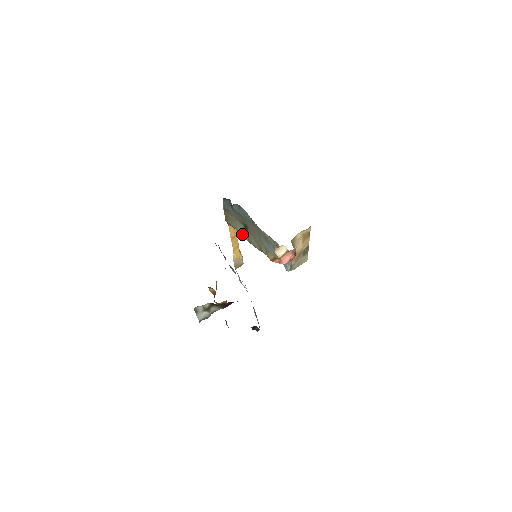
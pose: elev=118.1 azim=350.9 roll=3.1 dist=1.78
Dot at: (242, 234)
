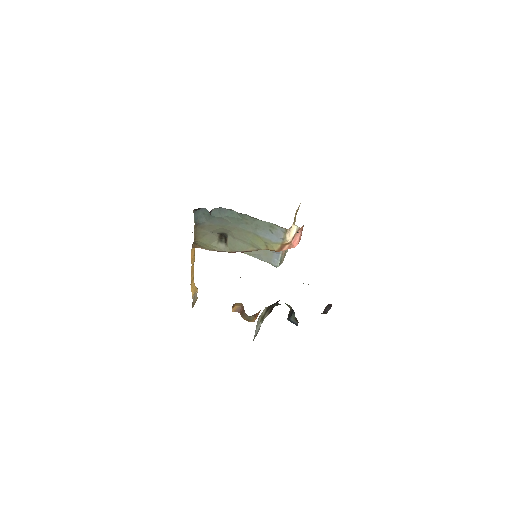
Dot at: (217, 248)
